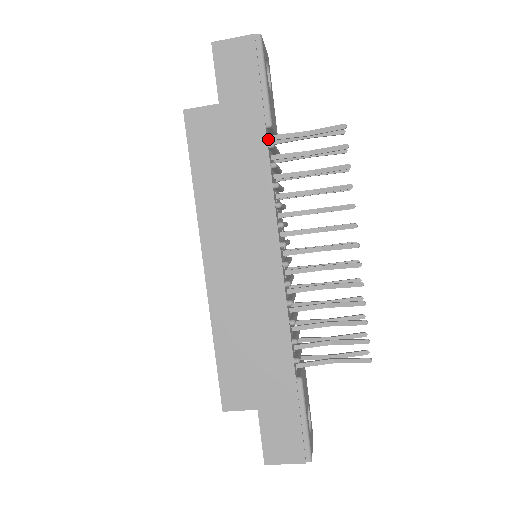
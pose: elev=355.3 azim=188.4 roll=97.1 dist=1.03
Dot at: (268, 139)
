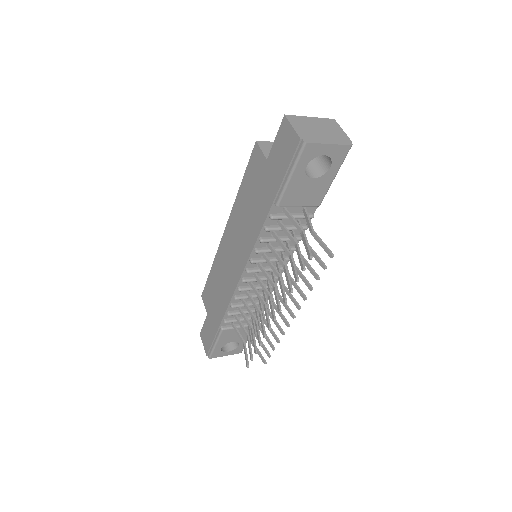
Dot at: (279, 210)
